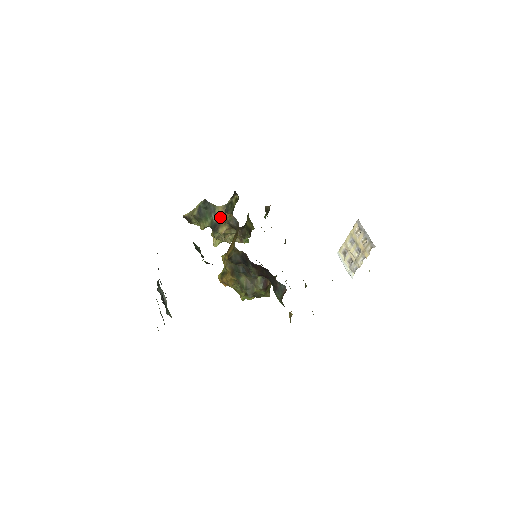
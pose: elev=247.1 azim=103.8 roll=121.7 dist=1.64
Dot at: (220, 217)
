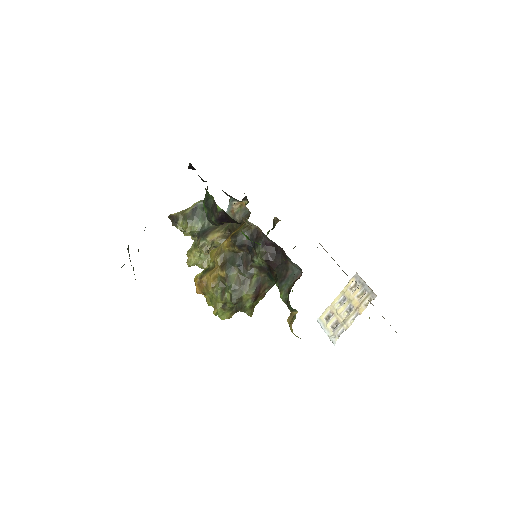
Dot at: occluded
